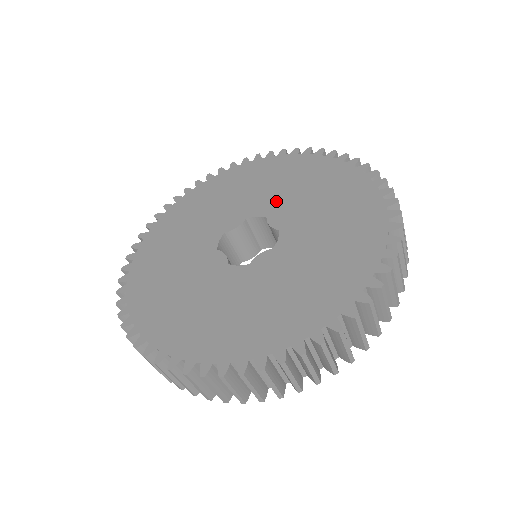
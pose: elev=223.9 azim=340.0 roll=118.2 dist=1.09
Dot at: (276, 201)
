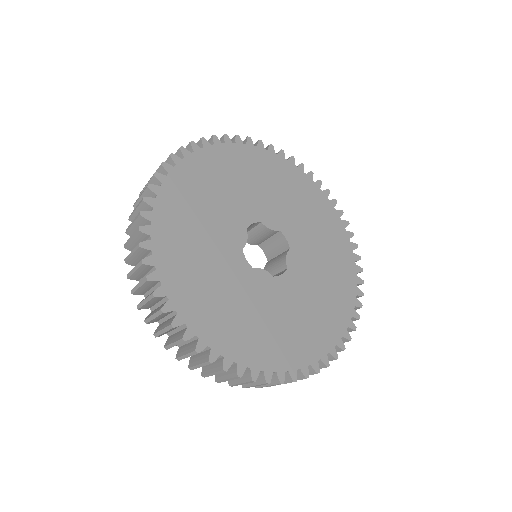
Dot at: (305, 244)
